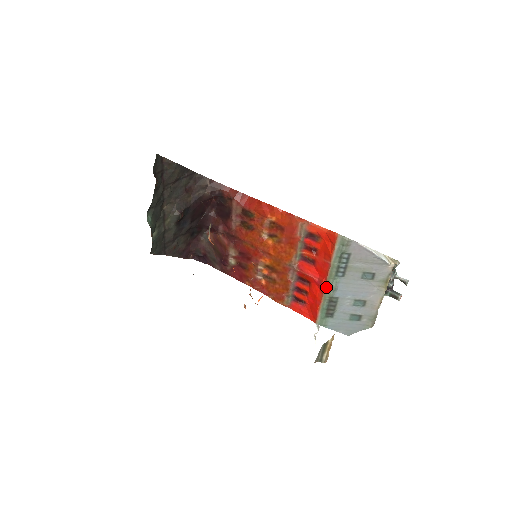
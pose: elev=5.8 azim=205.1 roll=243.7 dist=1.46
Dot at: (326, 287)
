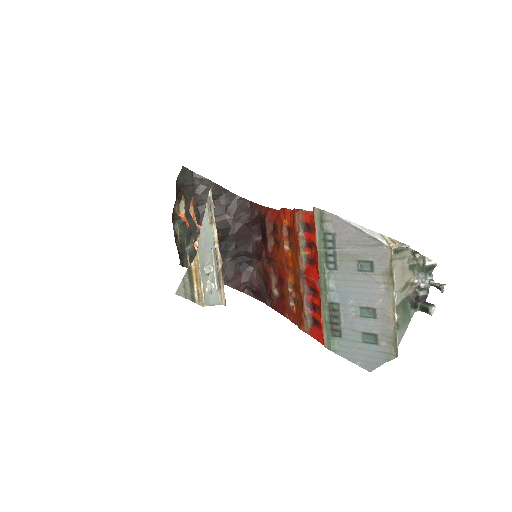
Dot at: (321, 287)
